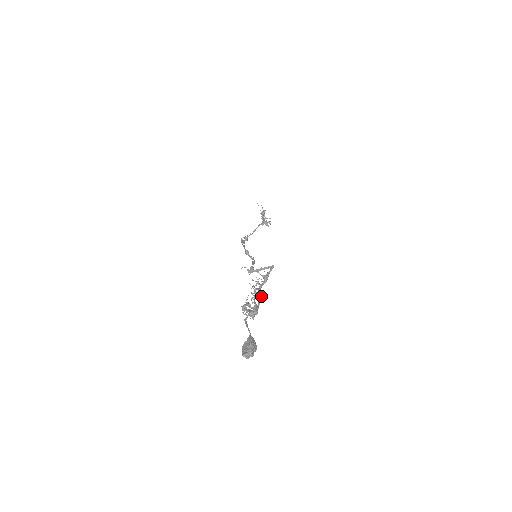
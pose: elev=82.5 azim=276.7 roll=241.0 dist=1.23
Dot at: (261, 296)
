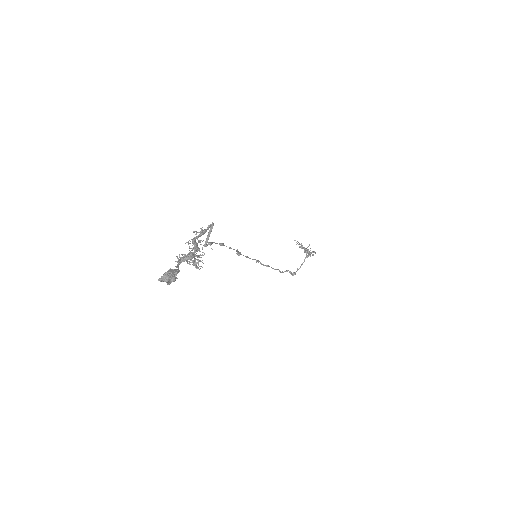
Dot at: (196, 244)
